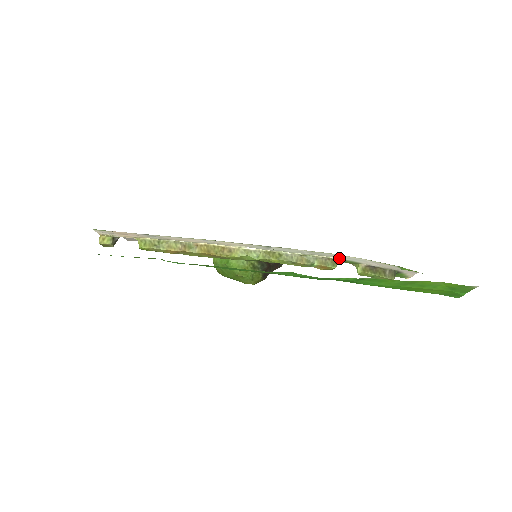
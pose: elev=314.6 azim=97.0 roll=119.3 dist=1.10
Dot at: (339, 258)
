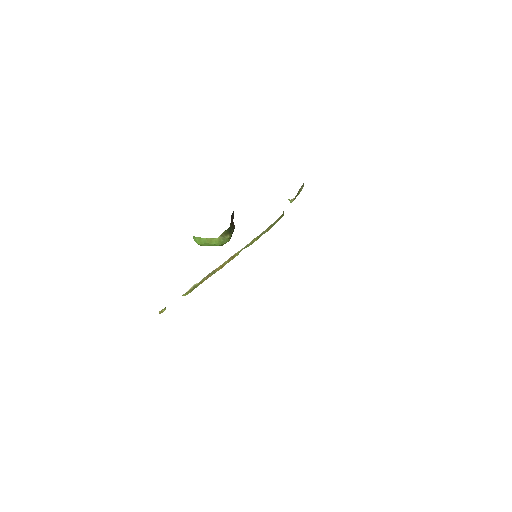
Dot at: occluded
